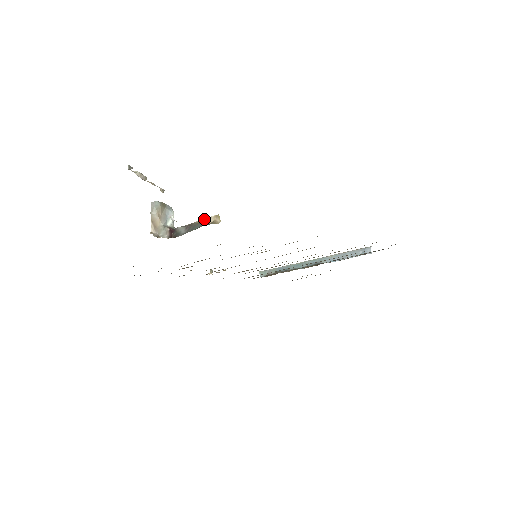
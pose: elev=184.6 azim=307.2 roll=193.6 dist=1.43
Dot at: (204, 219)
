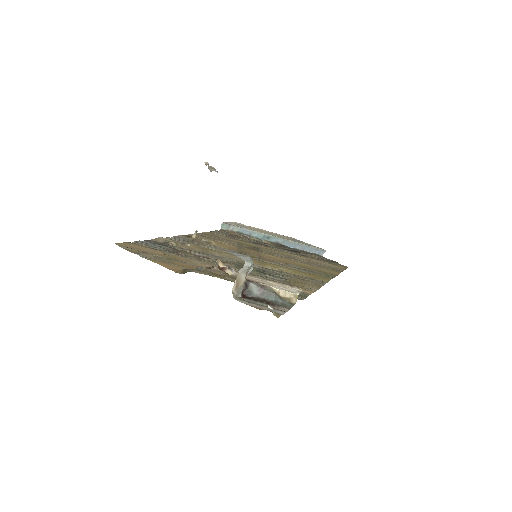
Dot at: (281, 290)
